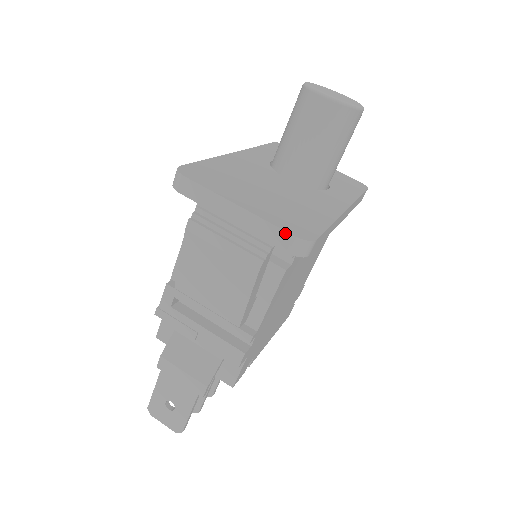
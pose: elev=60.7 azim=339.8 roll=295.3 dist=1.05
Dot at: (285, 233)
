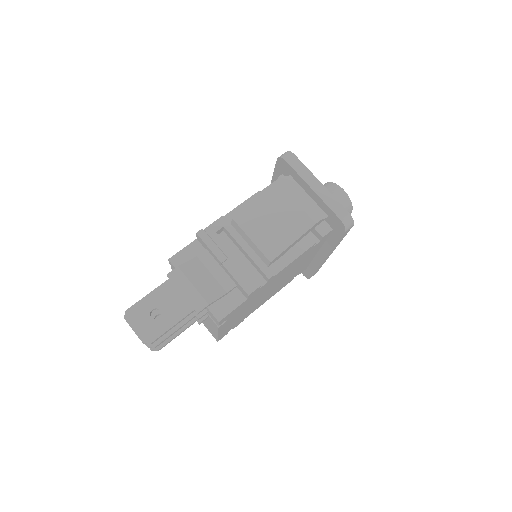
Dot at: (344, 209)
